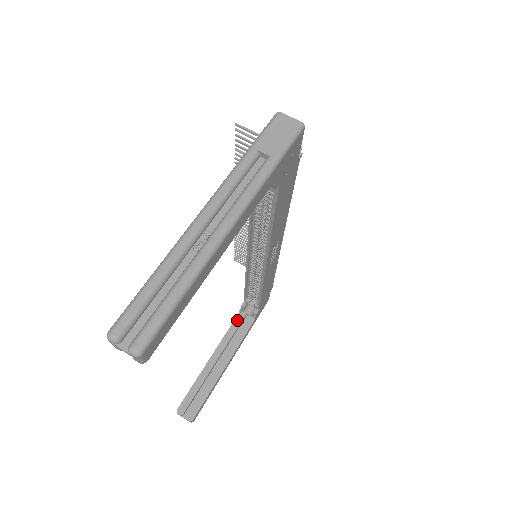
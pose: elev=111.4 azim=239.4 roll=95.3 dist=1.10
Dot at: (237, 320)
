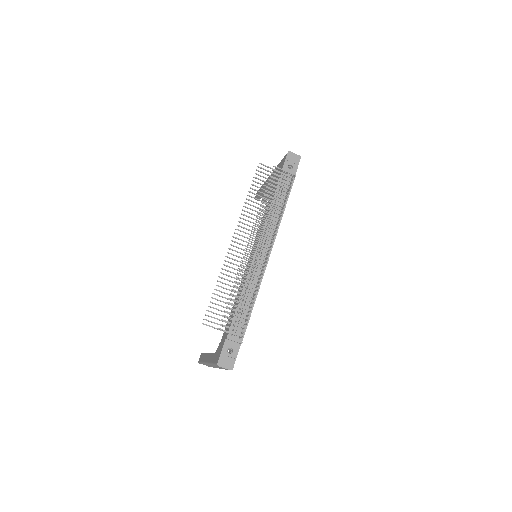
Dot at: occluded
